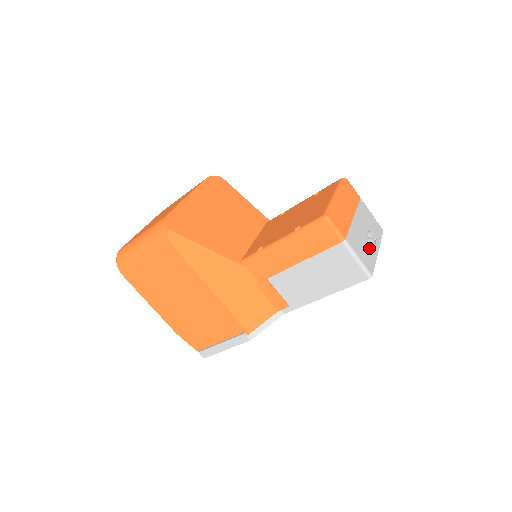
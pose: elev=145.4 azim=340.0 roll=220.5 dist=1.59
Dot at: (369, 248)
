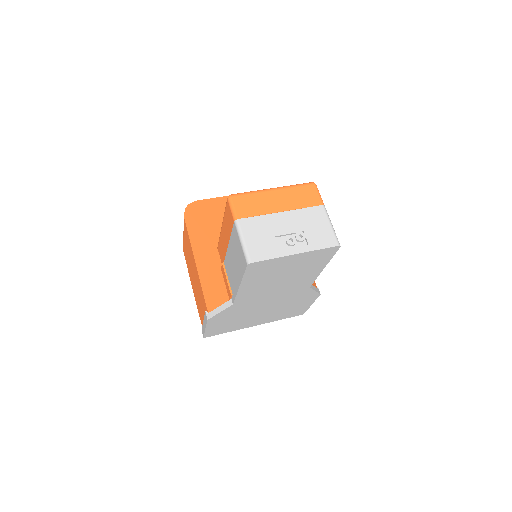
Dot at: (284, 246)
